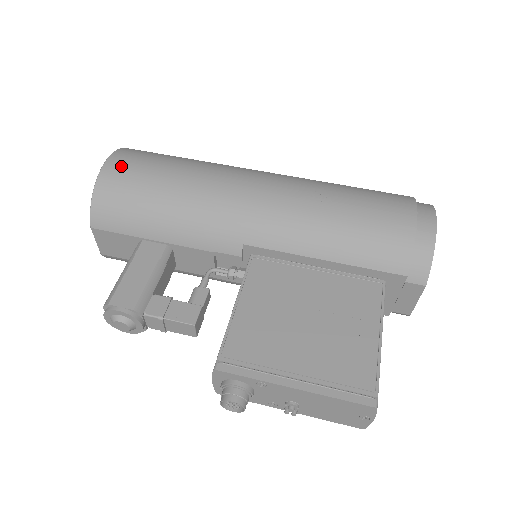
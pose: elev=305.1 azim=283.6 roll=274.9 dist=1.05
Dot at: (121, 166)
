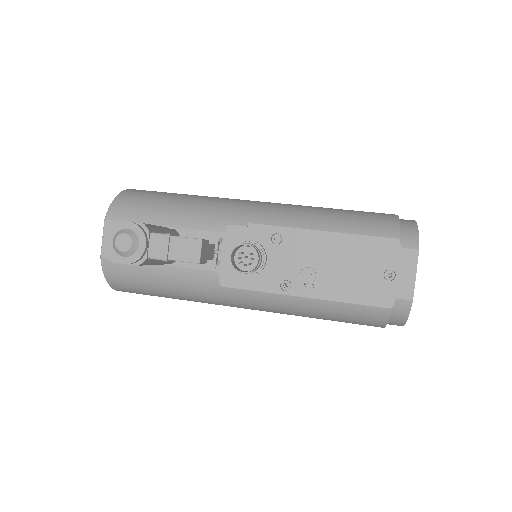
Dot at: (145, 190)
